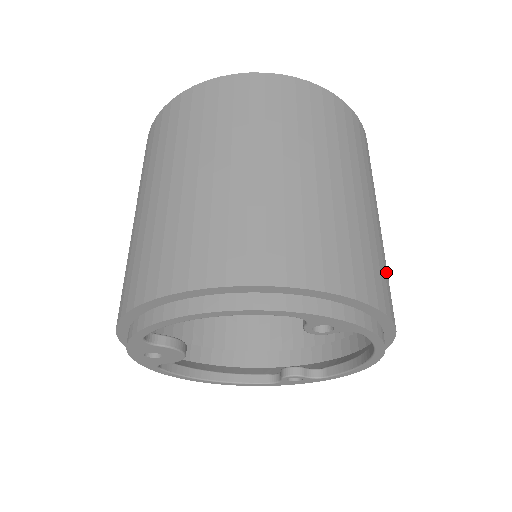
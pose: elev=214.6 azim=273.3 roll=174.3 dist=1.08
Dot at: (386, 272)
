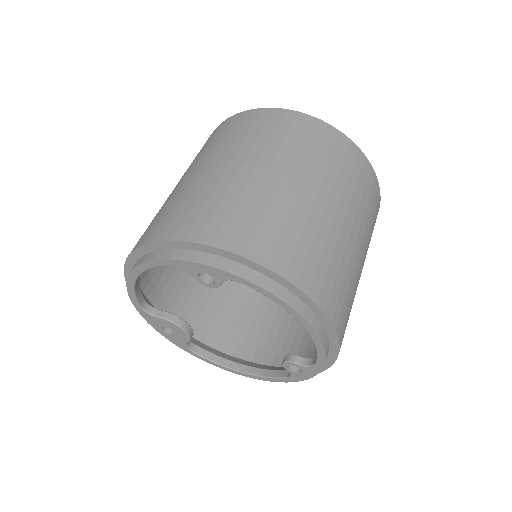
Dot at: (295, 235)
